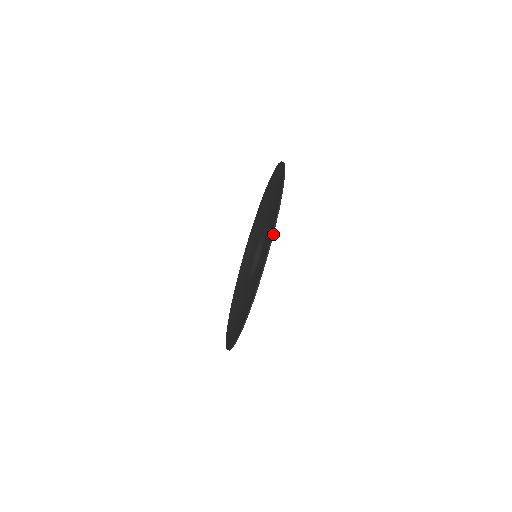
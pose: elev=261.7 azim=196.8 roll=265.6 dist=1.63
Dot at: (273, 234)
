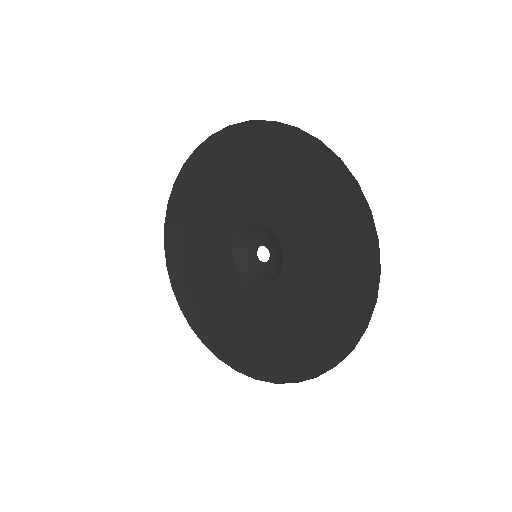
Dot at: (278, 122)
